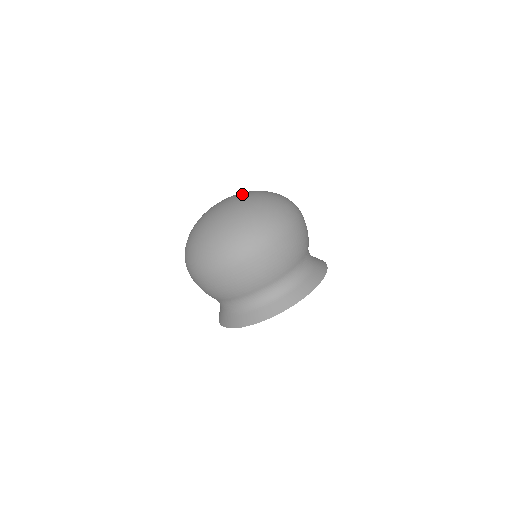
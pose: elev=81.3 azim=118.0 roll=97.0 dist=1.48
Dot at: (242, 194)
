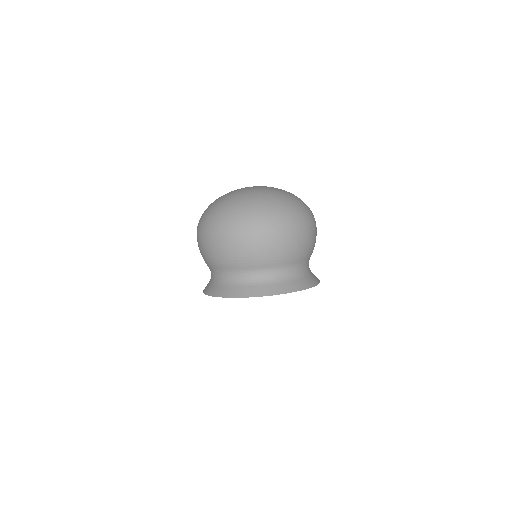
Dot at: (273, 187)
